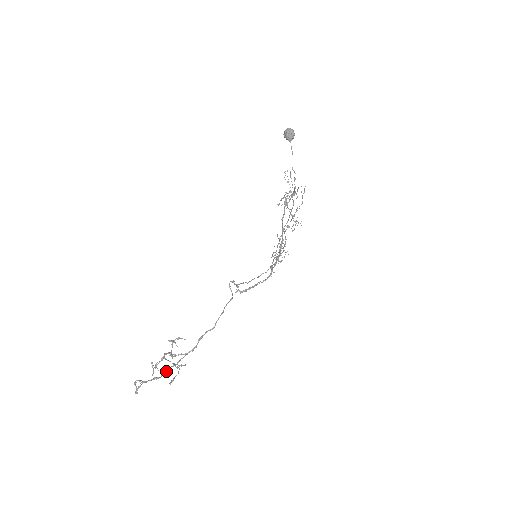
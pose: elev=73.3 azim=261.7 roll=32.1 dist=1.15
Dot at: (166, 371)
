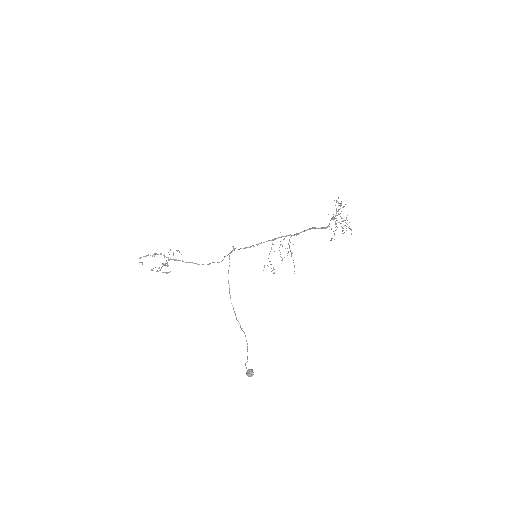
Dot at: occluded
